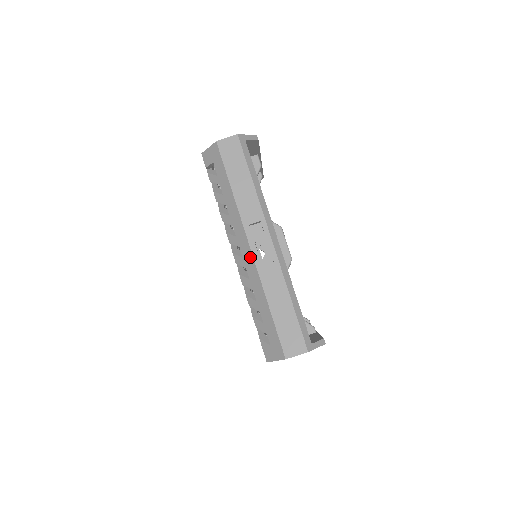
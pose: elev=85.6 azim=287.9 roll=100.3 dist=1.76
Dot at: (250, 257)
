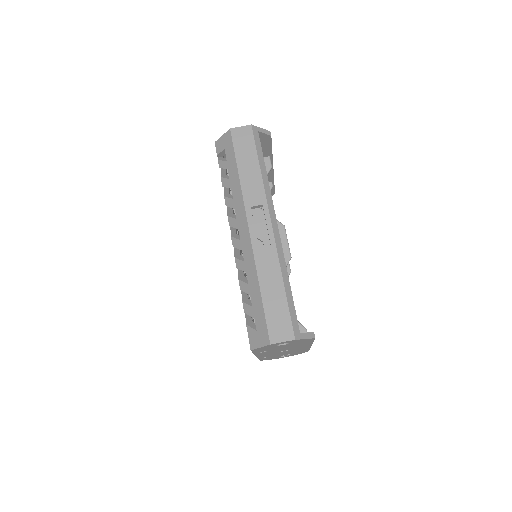
Dot at: (247, 238)
